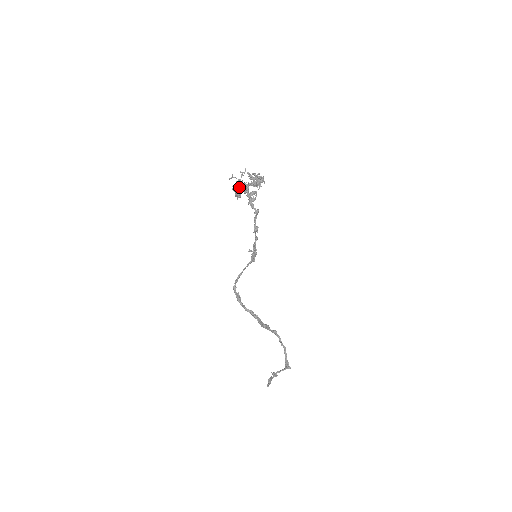
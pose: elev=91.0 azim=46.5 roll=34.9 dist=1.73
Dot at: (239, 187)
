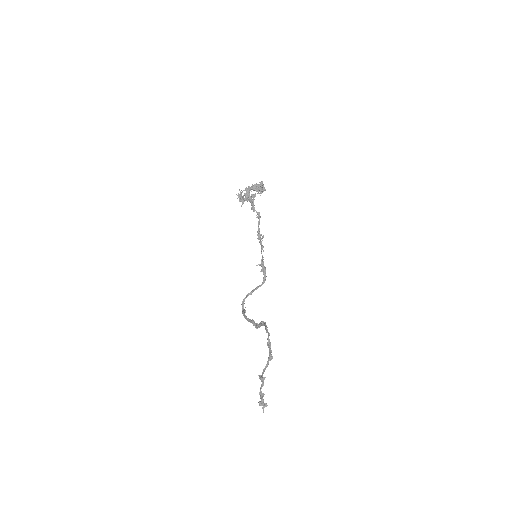
Dot at: (245, 197)
